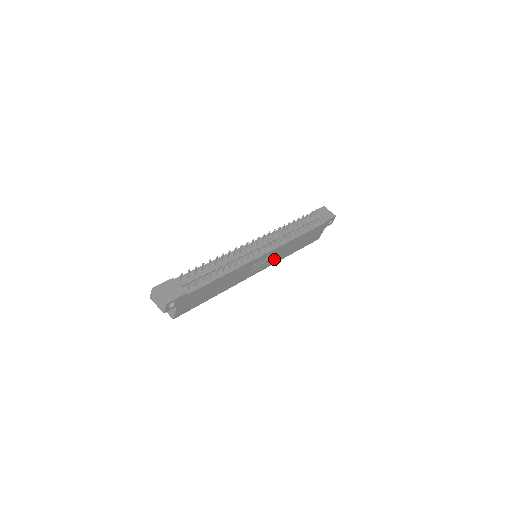
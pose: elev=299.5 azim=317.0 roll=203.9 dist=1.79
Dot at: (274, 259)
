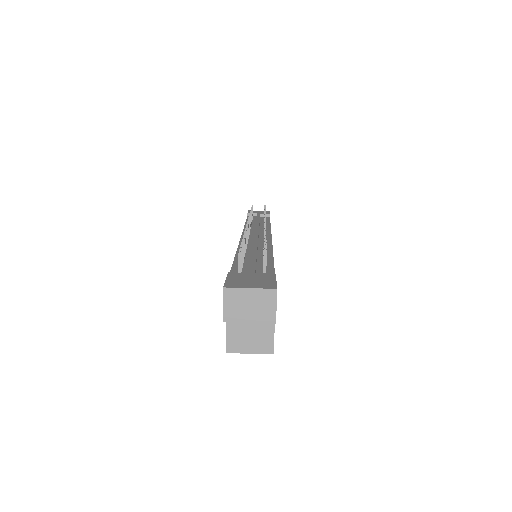
Dot at: occluded
